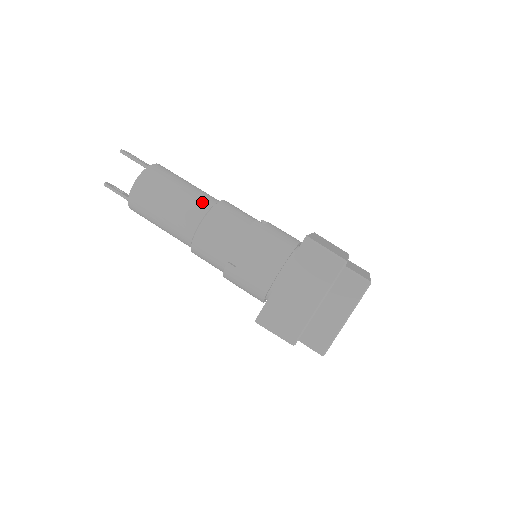
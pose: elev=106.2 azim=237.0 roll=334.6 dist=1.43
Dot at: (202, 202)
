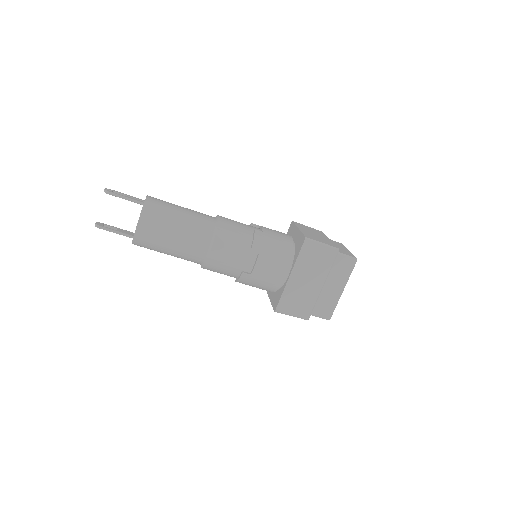
Dot at: (205, 226)
